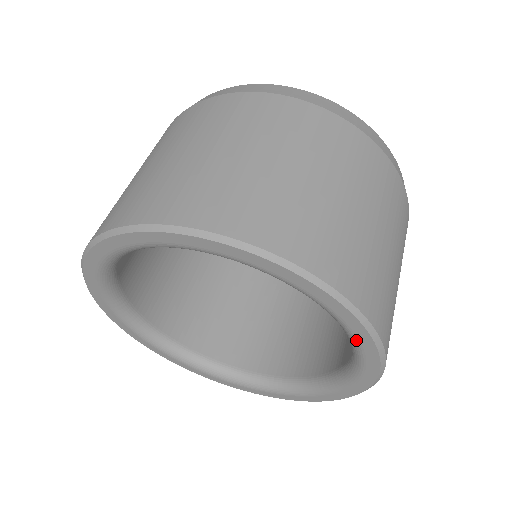
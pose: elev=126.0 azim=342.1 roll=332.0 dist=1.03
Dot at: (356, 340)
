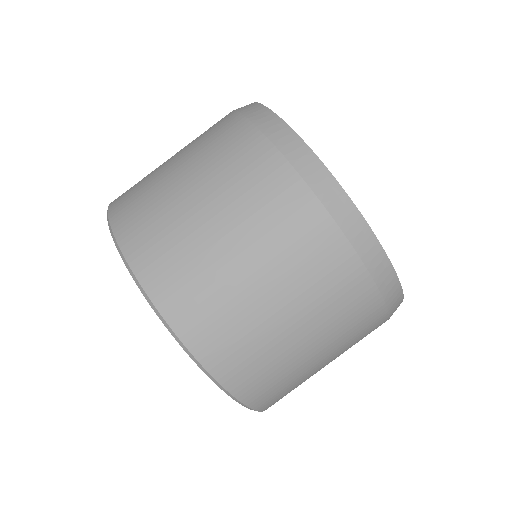
Dot at: occluded
